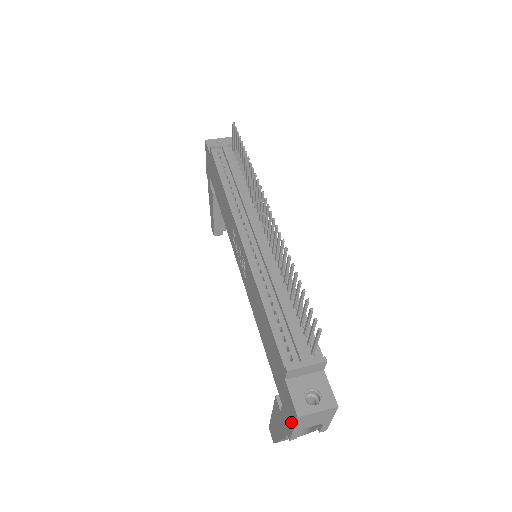
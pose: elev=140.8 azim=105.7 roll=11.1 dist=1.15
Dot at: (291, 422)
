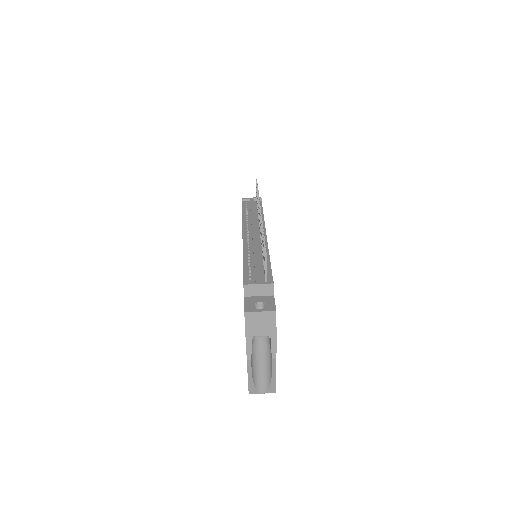
Dot at: (245, 329)
